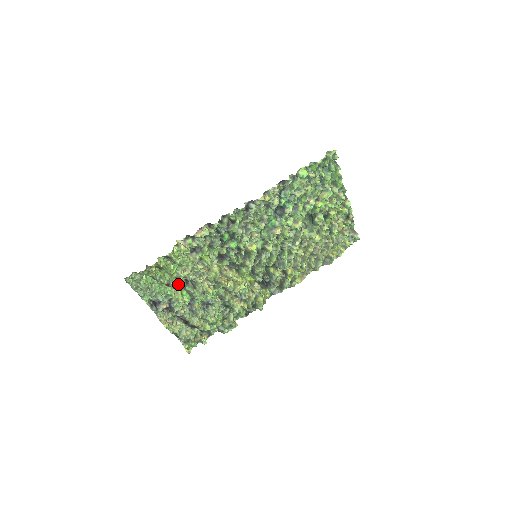
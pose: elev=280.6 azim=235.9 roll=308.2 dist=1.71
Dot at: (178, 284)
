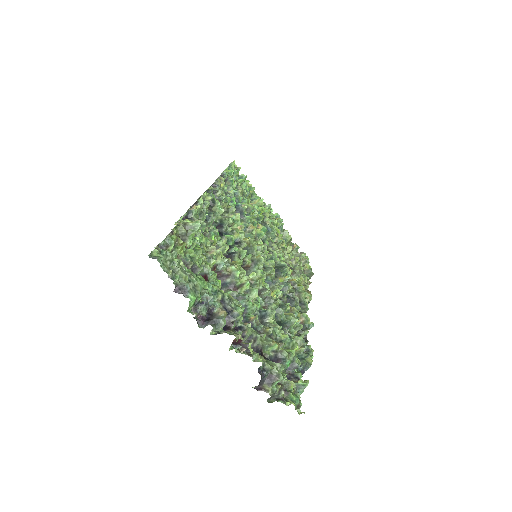
Dot at: (215, 275)
